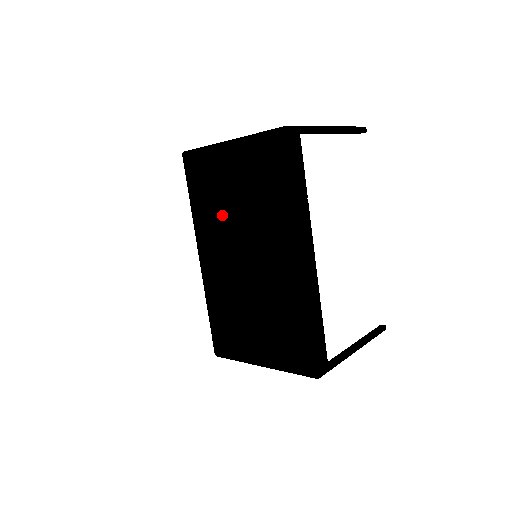
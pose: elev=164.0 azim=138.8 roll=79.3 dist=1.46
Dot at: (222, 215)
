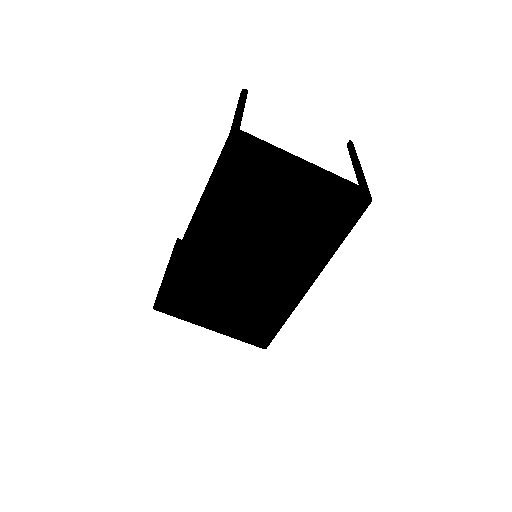
Dot at: (248, 218)
